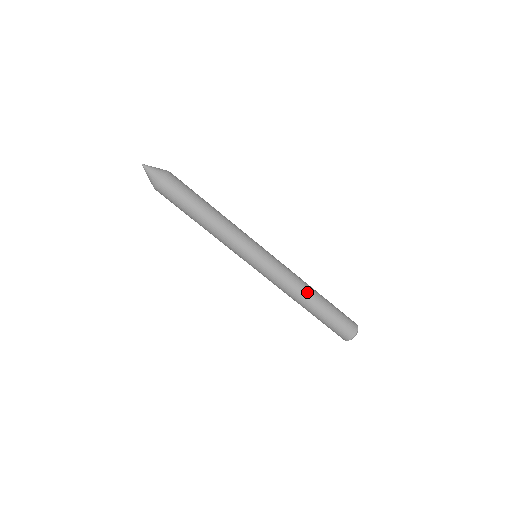
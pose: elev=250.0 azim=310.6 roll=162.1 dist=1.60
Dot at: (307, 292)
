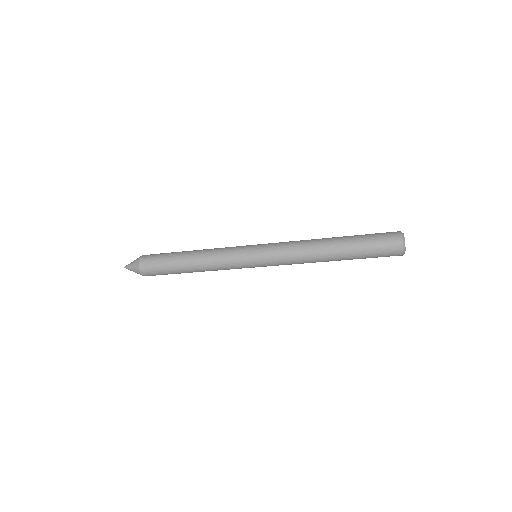
Dot at: (322, 261)
